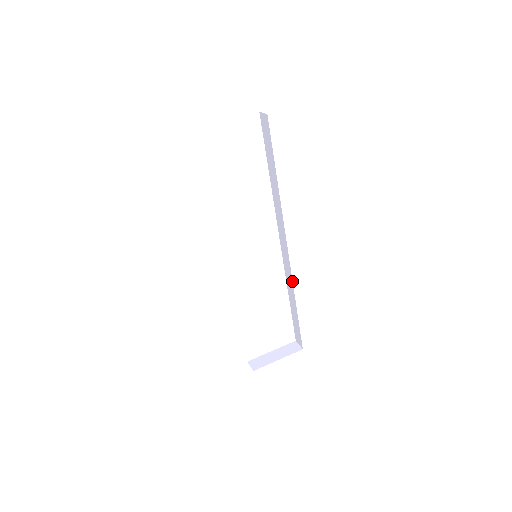
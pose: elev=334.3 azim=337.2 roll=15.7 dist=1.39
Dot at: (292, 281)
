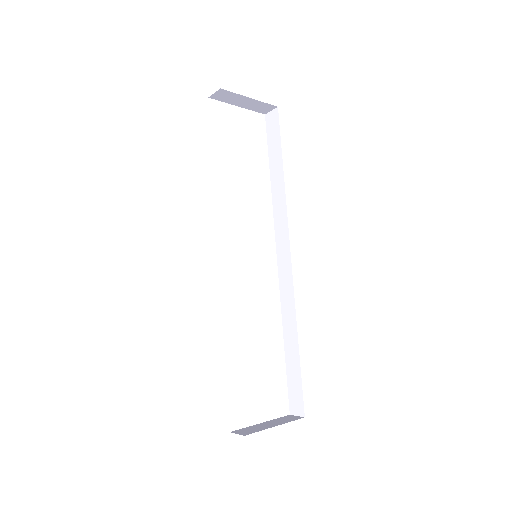
Dot at: (294, 301)
